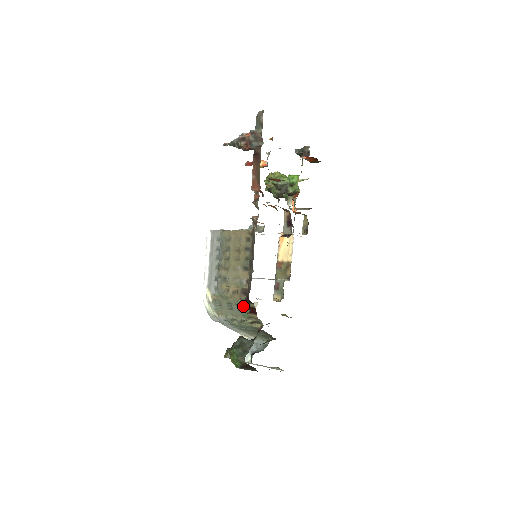
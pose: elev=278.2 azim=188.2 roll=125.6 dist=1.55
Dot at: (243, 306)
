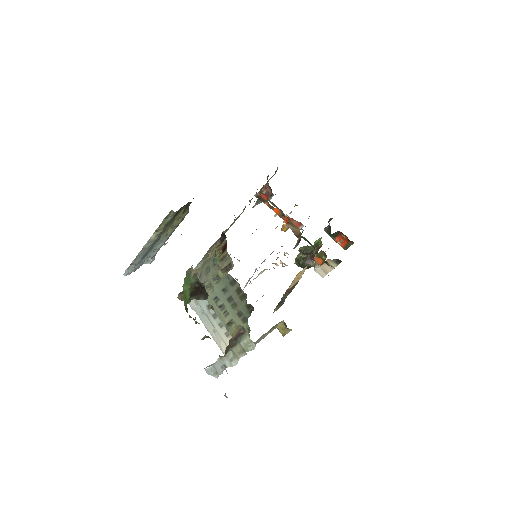
Dot at: (217, 250)
